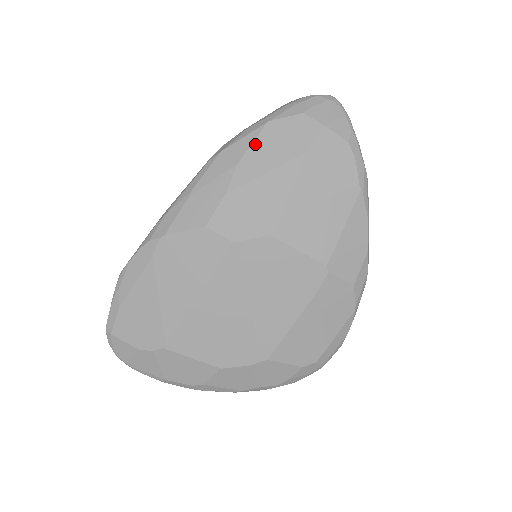
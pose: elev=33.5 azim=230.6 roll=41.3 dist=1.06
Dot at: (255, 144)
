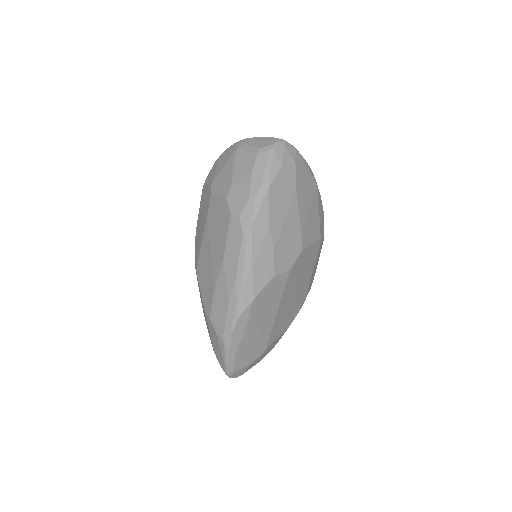
Dot at: (271, 207)
